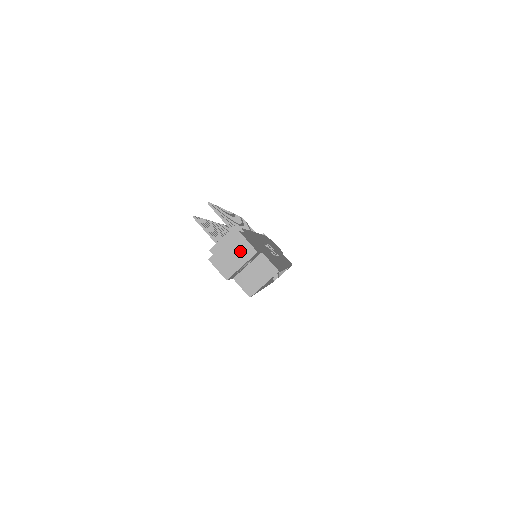
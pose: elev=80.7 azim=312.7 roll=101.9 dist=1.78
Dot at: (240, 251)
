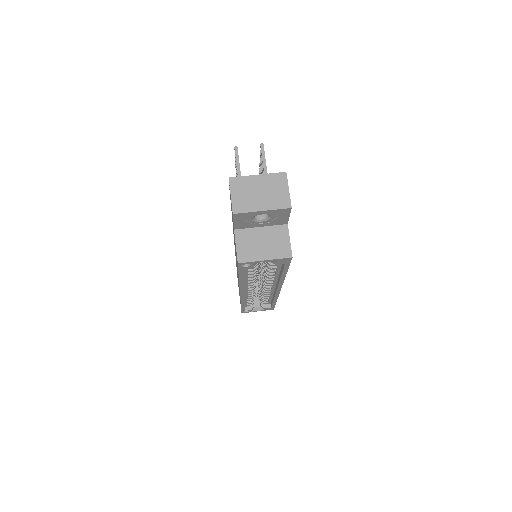
Dot at: (272, 193)
